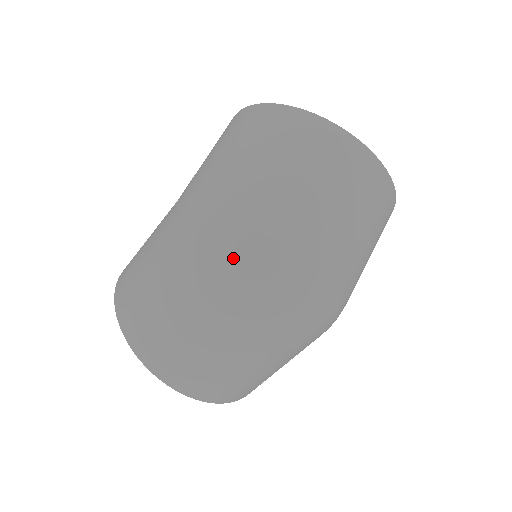
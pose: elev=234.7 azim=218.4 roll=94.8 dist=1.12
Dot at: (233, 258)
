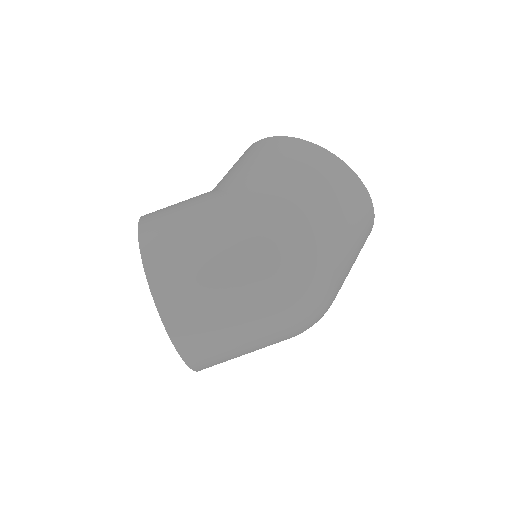
Dot at: (300, 277)
